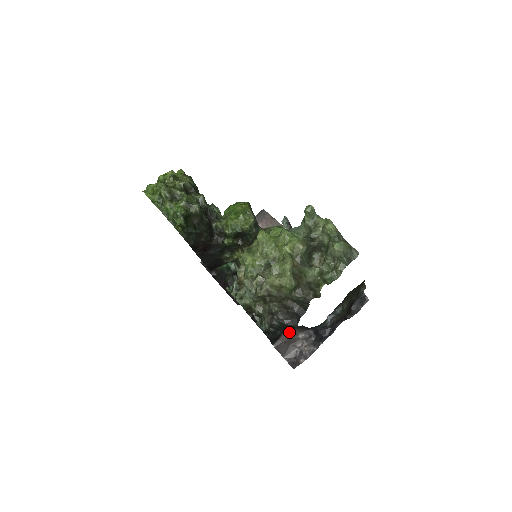
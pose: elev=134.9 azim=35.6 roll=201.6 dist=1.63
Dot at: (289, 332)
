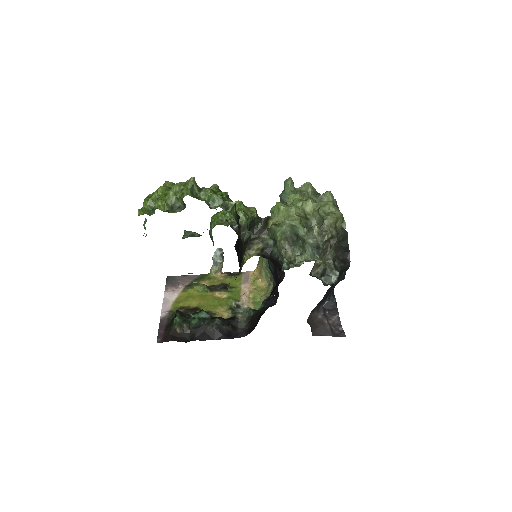
Dot at: (310, 319)
